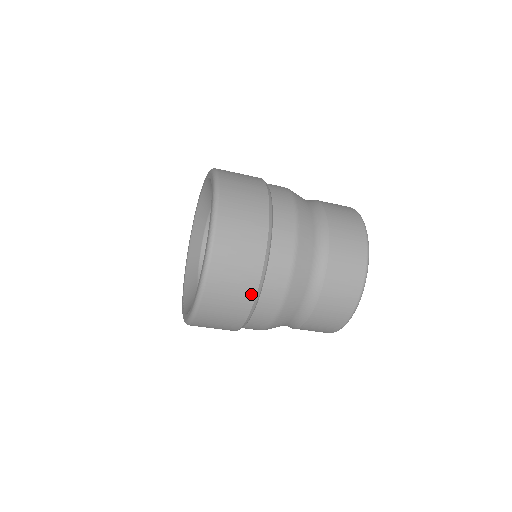
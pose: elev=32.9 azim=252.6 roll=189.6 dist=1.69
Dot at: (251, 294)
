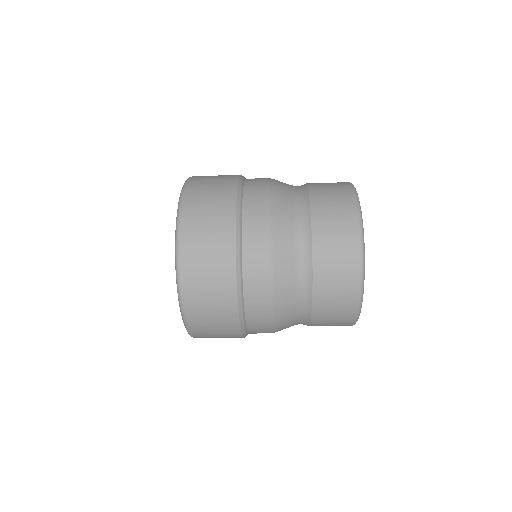
Dot at: (230, 258)
